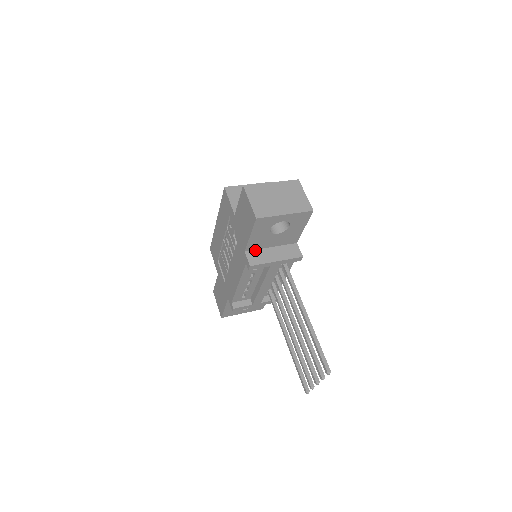
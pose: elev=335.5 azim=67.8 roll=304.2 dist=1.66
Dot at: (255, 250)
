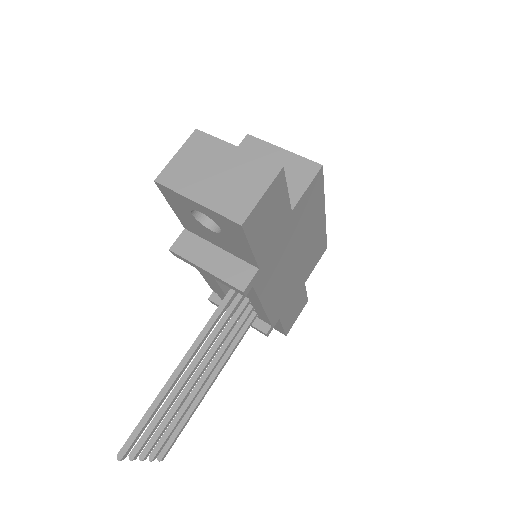
Dot at: (198, 236)
